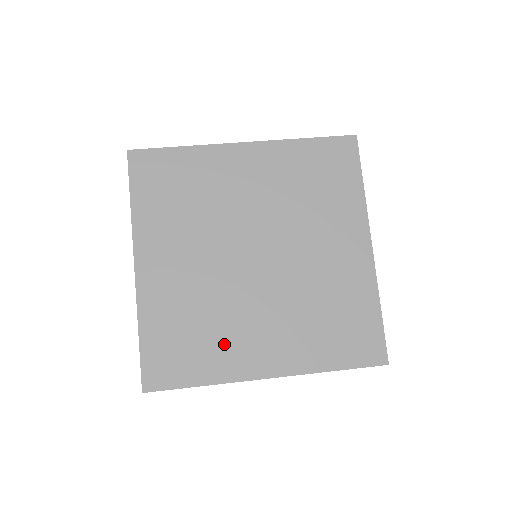
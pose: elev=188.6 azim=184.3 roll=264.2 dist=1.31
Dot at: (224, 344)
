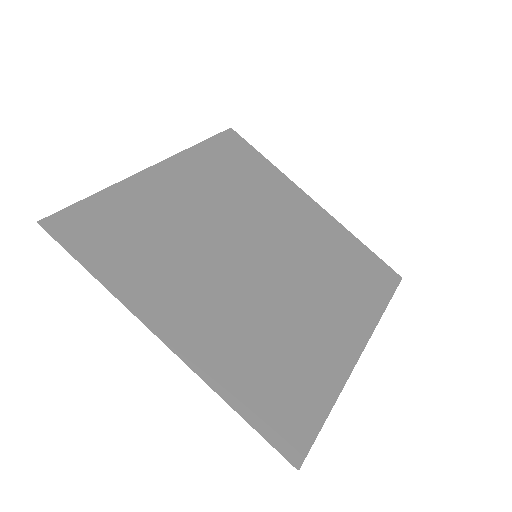
Dot at: (158, 273)
